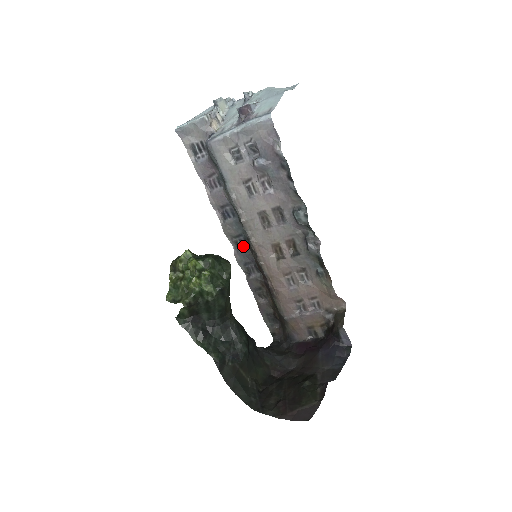
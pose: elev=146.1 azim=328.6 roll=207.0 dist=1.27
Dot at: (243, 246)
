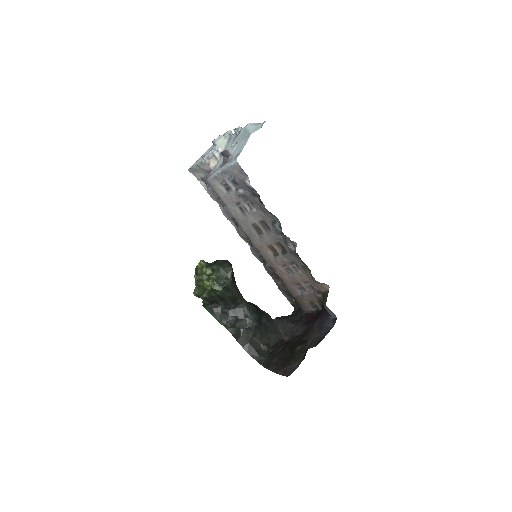
Dot at: occluded
